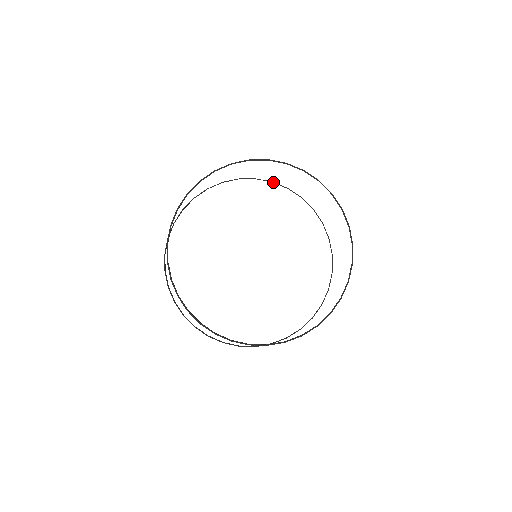
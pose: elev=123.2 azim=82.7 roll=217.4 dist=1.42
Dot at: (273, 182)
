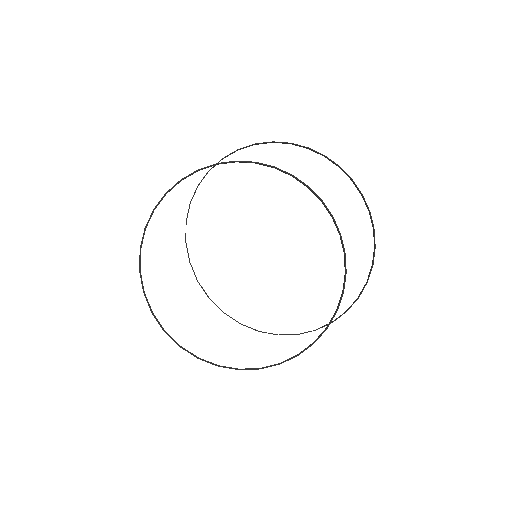
Dot at: (292, 143)
